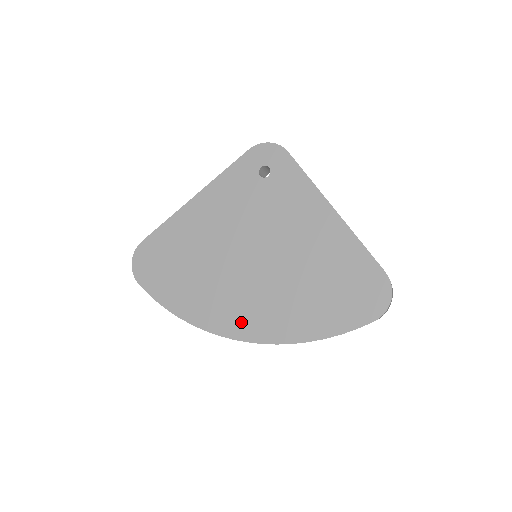
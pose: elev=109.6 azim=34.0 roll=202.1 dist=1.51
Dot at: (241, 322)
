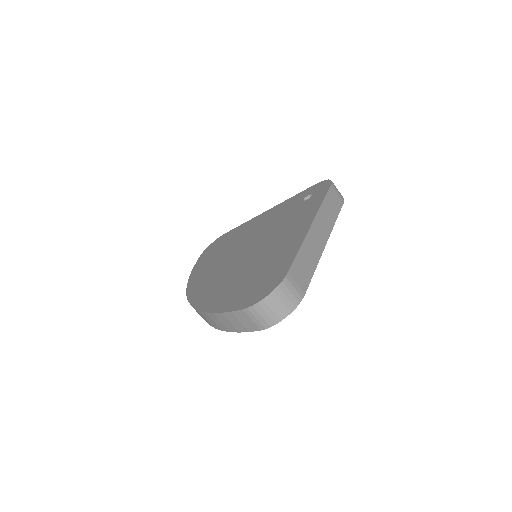
Dot at: (201, 288)
